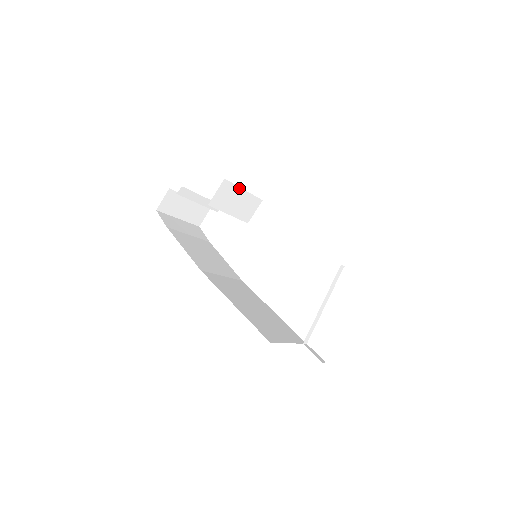
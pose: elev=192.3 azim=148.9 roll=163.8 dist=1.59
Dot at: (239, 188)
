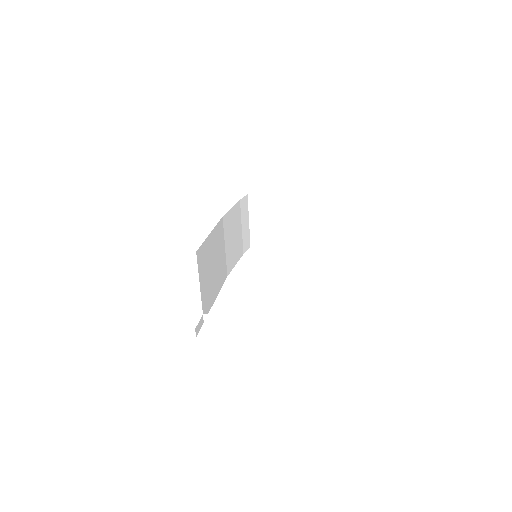
Dot at: (300, 228)
